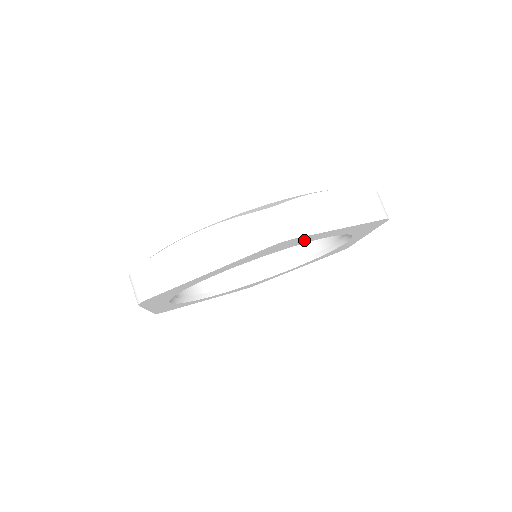
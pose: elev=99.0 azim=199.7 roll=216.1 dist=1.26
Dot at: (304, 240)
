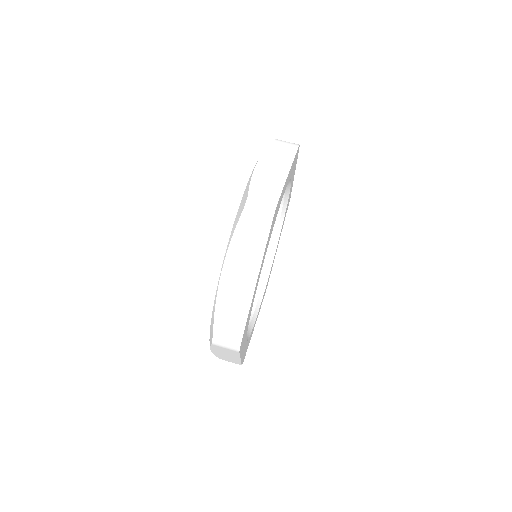
Dot at: (280, 200)
